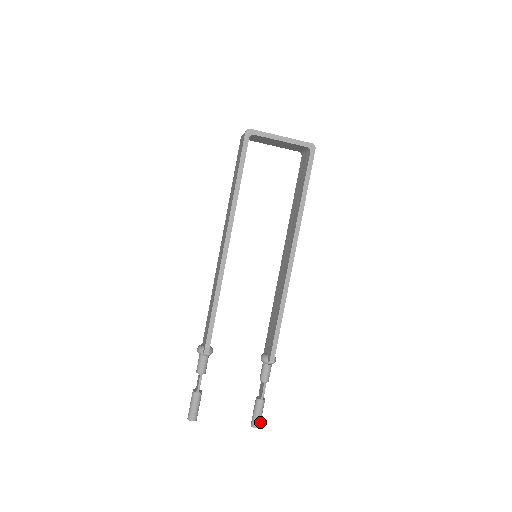
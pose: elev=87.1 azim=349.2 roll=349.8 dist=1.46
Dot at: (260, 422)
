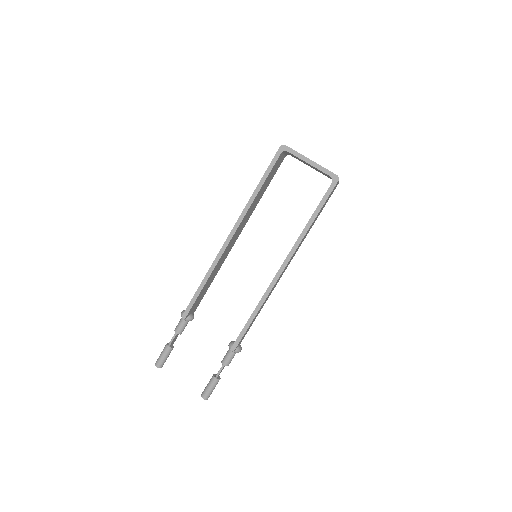
Dot at: (209, 396)
